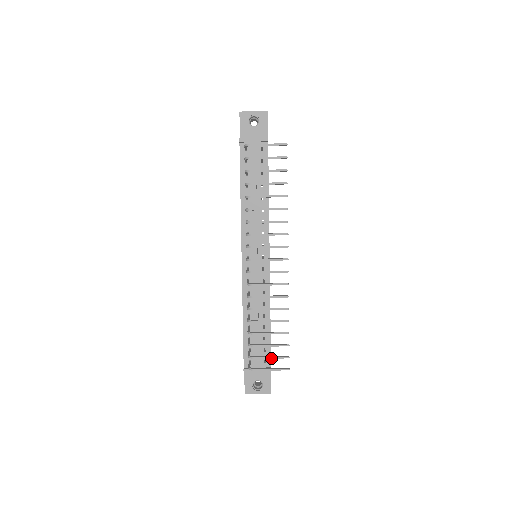
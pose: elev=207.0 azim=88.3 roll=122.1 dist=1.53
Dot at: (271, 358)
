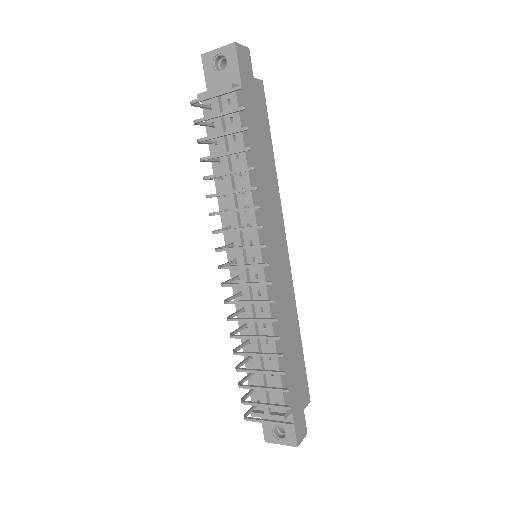
Dot at: (267, 406)
